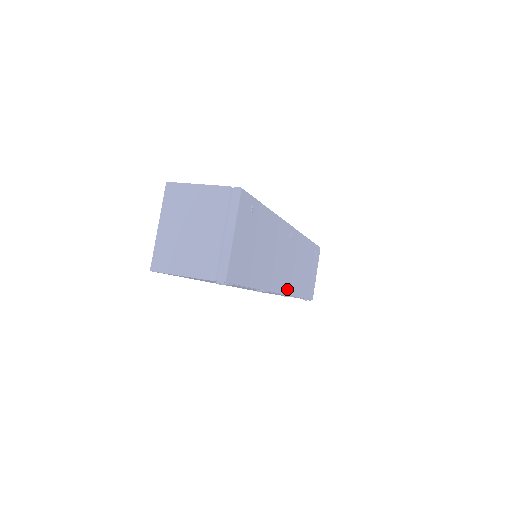
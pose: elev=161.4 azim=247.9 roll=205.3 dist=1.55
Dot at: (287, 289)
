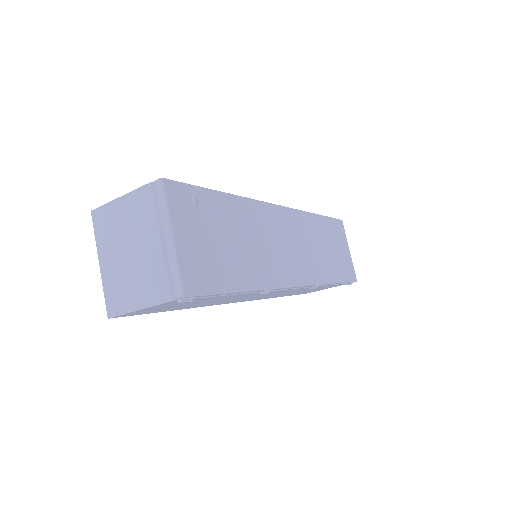
Dot at: (306, 279)
